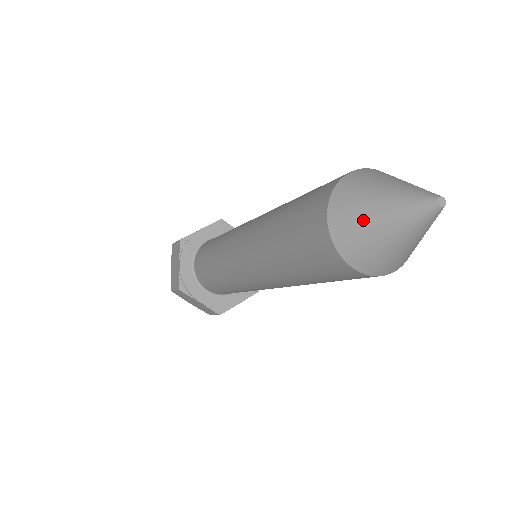
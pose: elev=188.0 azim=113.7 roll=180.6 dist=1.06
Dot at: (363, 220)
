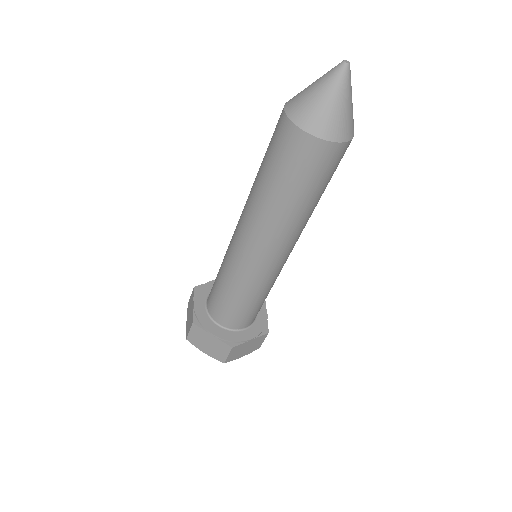
Dot at: (305, 96)
